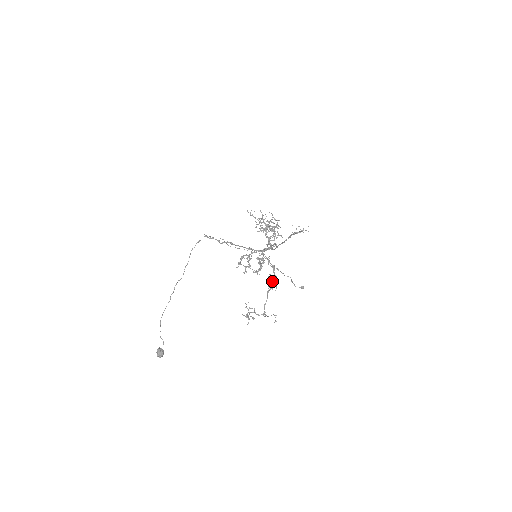
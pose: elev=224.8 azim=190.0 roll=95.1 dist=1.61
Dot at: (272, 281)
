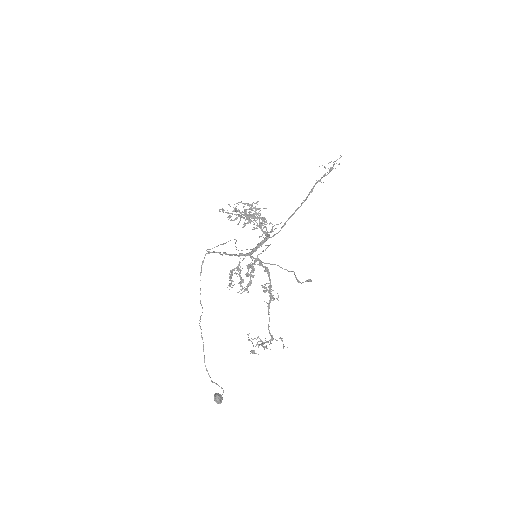
Dot at: (269, 291)
